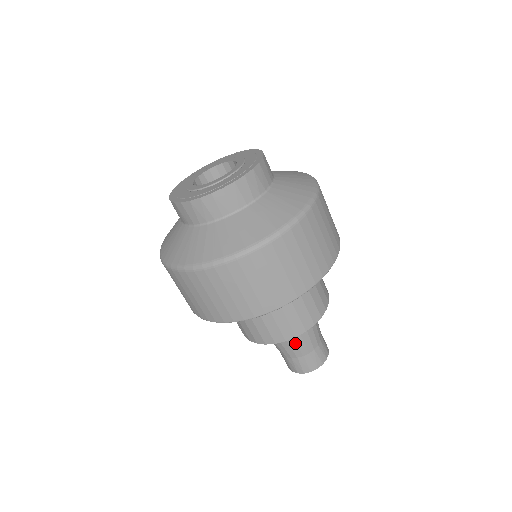
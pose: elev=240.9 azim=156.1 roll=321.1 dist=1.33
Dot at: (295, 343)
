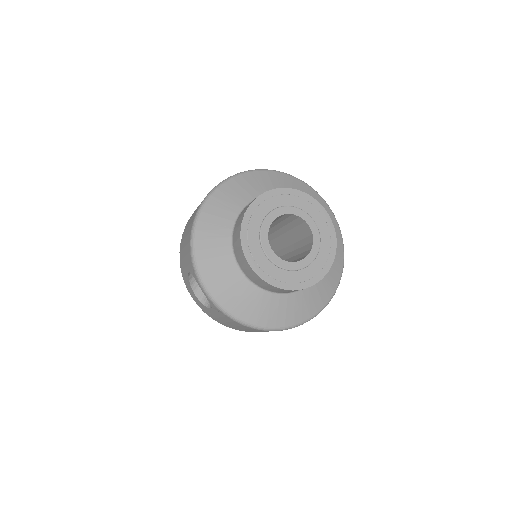
Dot at: occluded
